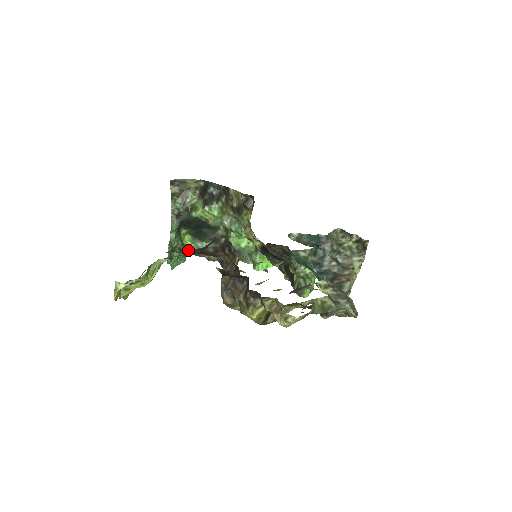
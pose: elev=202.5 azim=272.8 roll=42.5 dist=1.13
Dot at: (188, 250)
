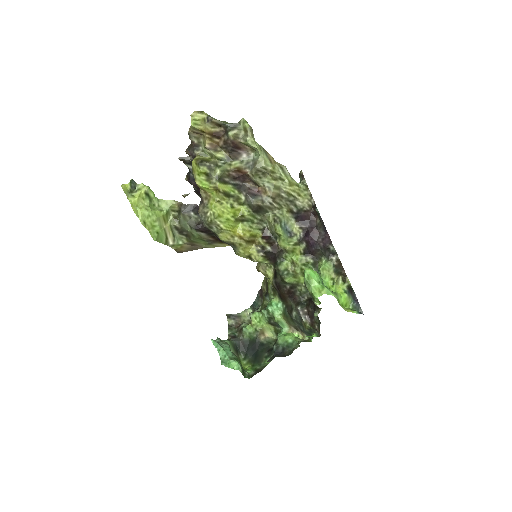
Dot at: (248, 375)
